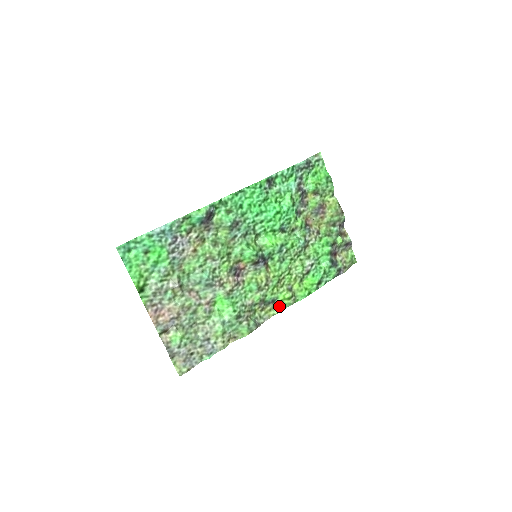
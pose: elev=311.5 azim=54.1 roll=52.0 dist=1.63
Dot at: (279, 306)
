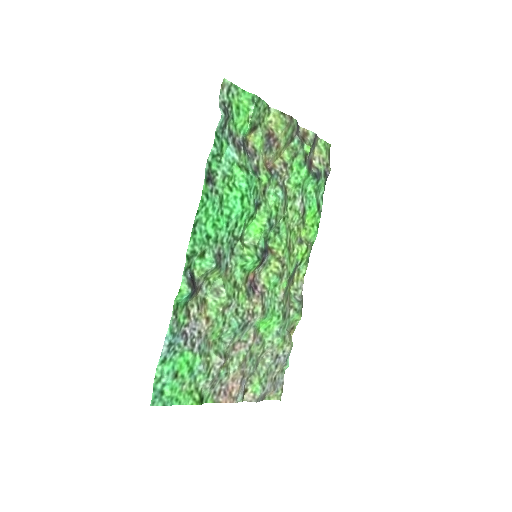
Dot at: (303, 264)
